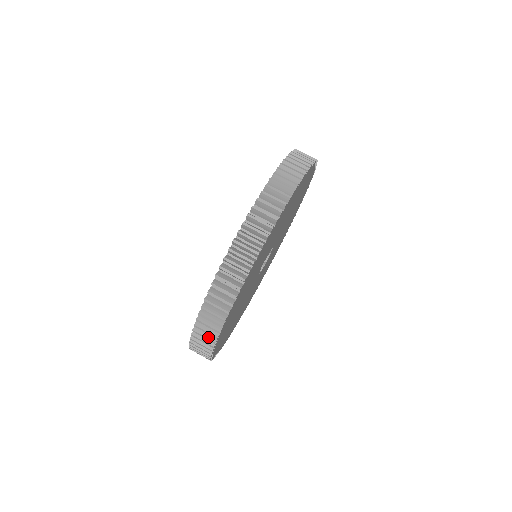
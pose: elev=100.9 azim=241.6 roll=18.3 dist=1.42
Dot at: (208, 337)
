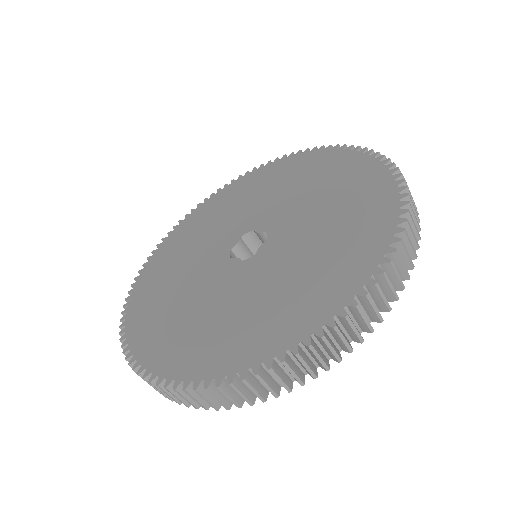
Dot at: occluded
